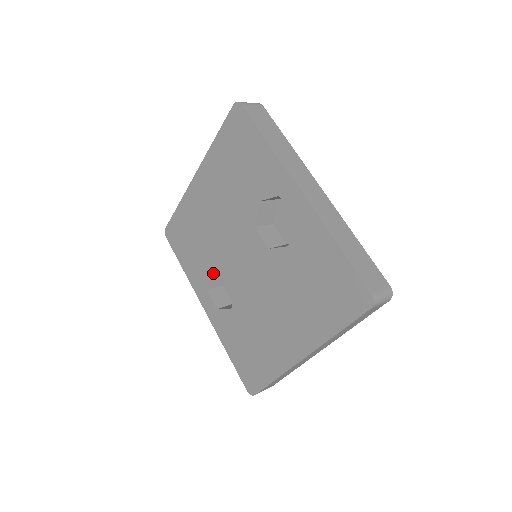
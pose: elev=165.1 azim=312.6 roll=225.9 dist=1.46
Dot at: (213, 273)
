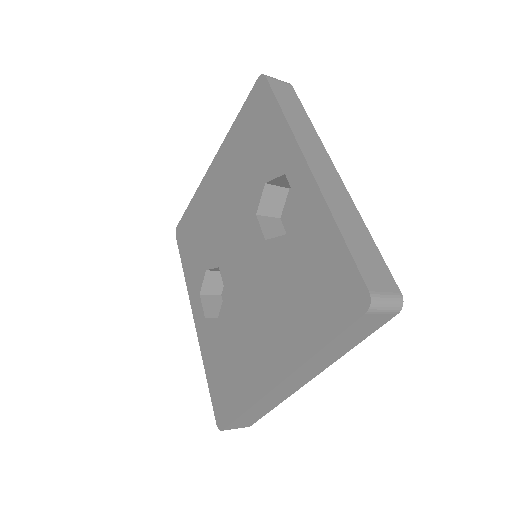
Dot at: (210, 276)
